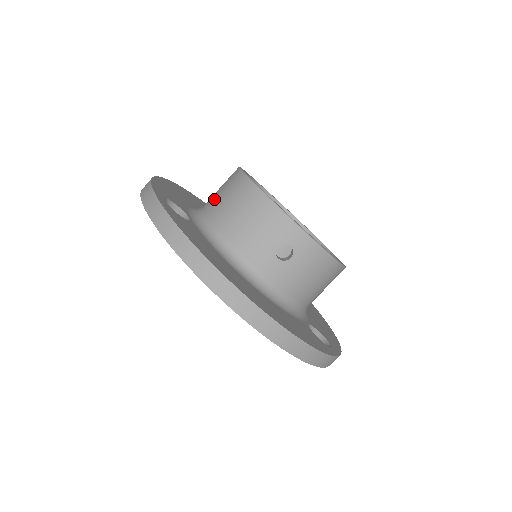
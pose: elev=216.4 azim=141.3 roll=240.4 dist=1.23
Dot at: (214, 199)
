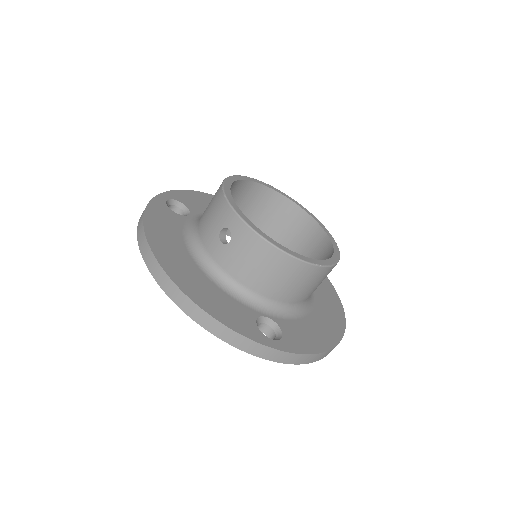
Dot at: occluded
